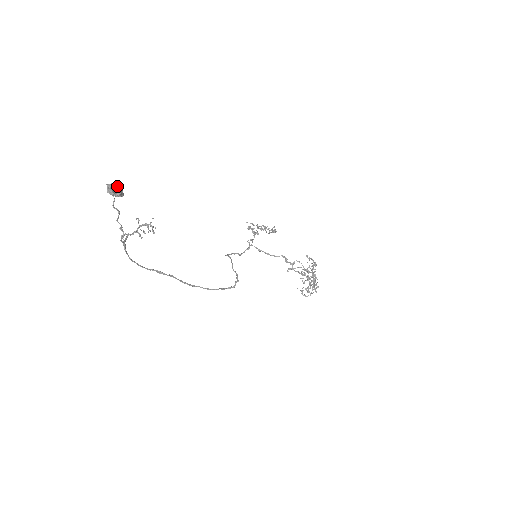
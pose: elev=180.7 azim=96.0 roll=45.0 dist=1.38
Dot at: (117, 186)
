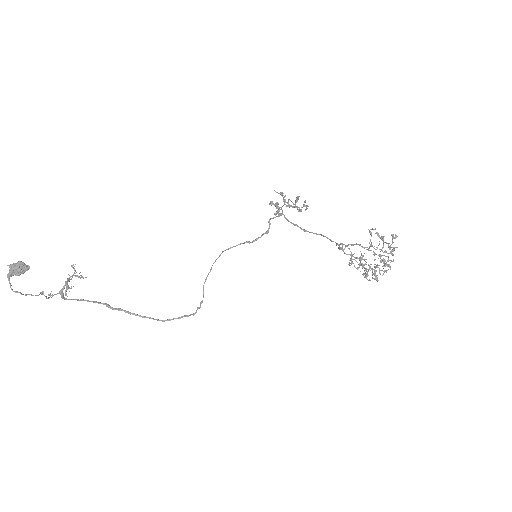
Dot at: (15, 267)
